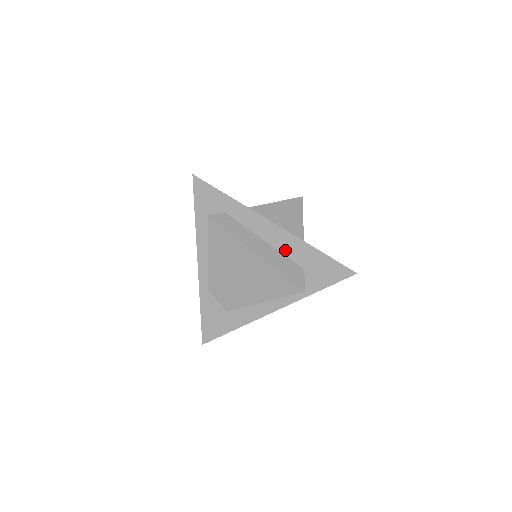
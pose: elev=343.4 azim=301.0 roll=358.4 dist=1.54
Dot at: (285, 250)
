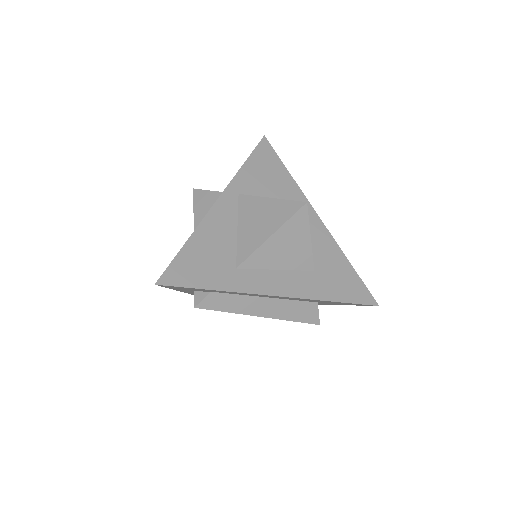
Dot at: (293, 299)
